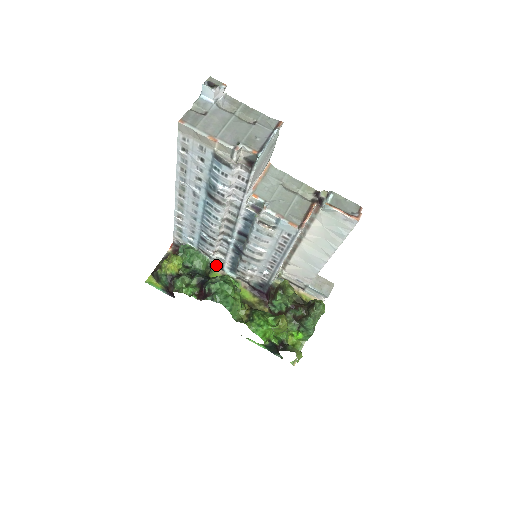
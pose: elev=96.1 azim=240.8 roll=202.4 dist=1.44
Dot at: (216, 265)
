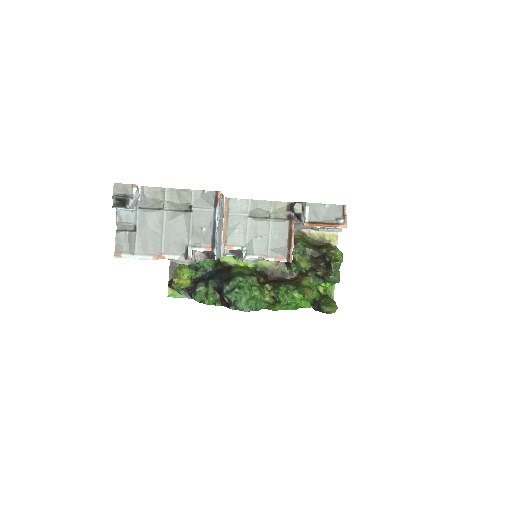
Dot at: occluded
